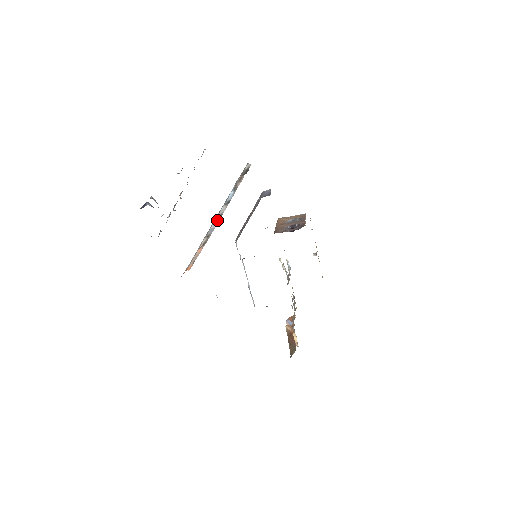
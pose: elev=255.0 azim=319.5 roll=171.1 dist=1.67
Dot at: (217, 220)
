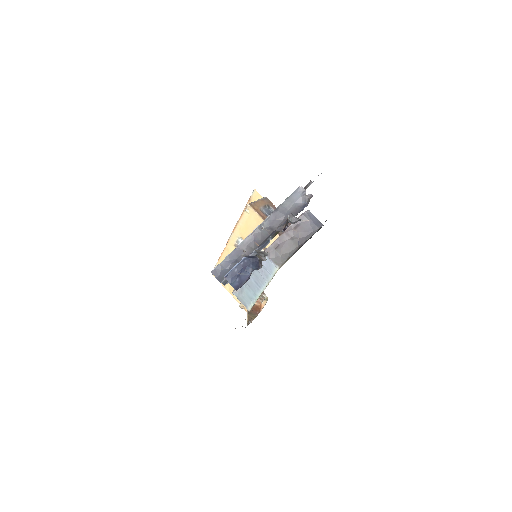
Dot at: occluded
